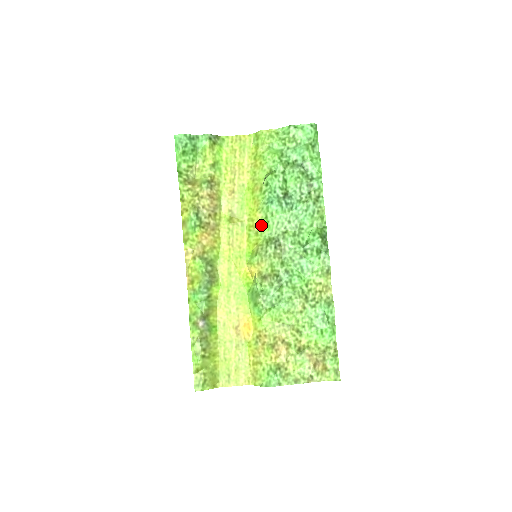
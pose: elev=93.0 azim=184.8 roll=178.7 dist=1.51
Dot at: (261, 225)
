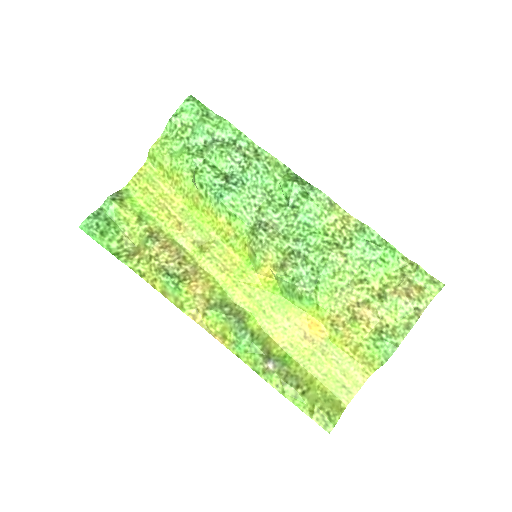
Dot at: (232, 225)
